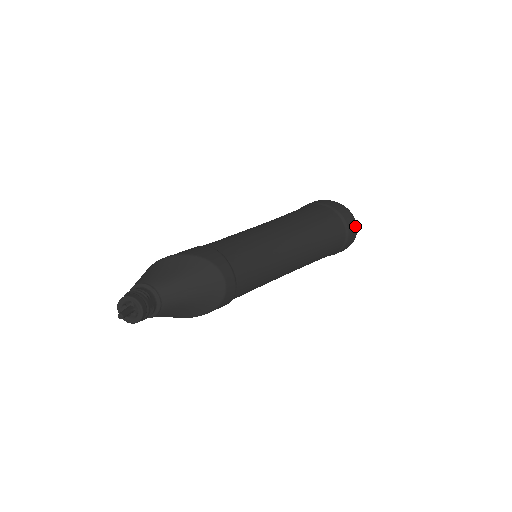
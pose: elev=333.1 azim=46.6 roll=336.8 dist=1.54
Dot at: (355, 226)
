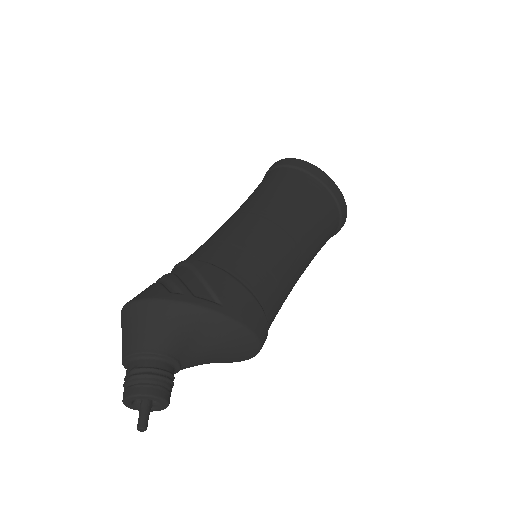
Dot at: occluded
